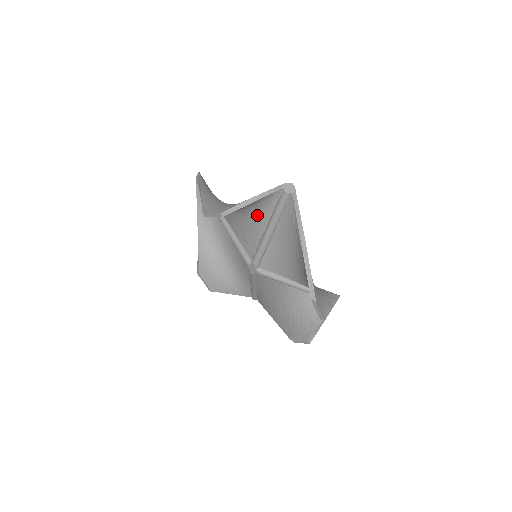
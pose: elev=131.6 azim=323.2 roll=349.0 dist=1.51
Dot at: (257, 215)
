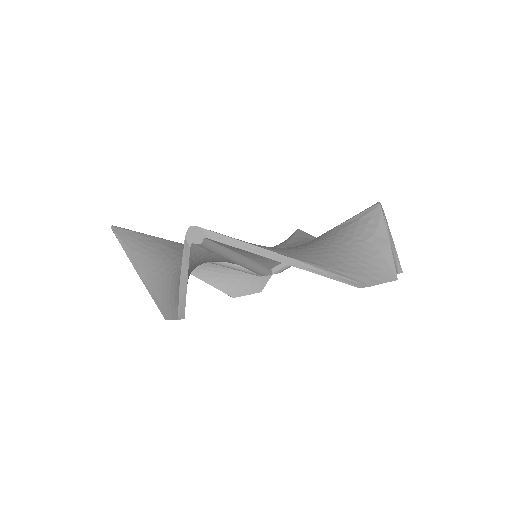
Dot at: (207, 261)
